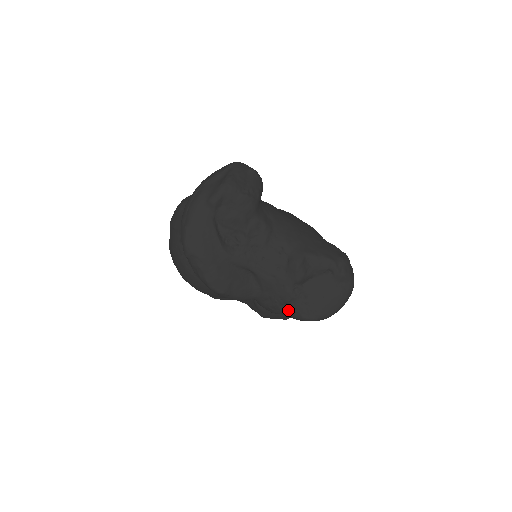
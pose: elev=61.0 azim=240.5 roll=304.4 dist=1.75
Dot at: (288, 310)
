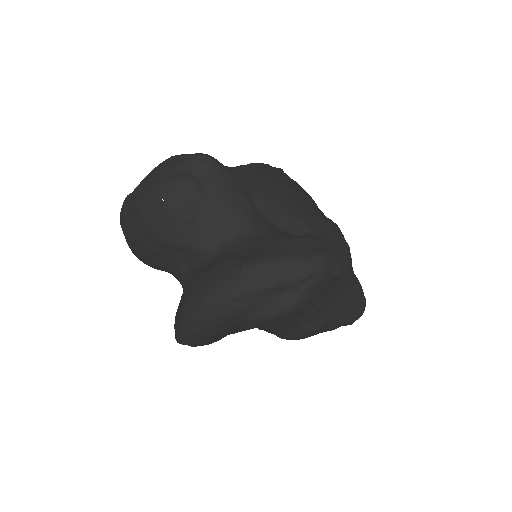
Dot at: occluded
